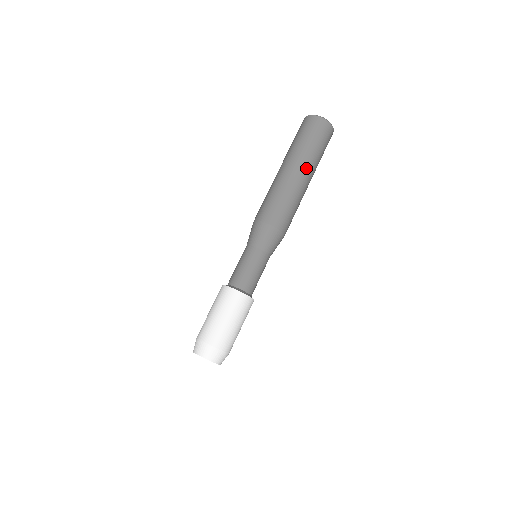
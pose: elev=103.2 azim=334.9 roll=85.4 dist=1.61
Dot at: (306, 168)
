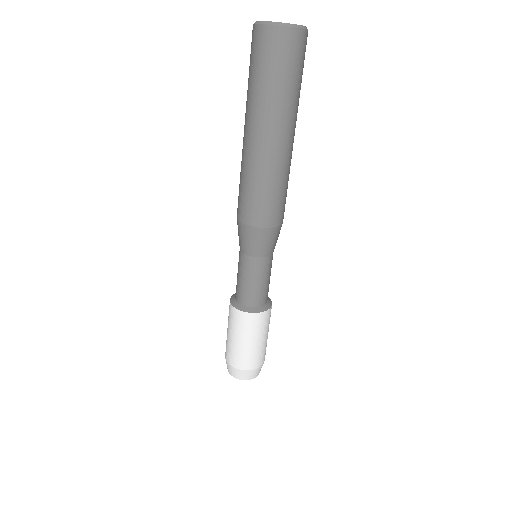
Dot at: (294, 126)
